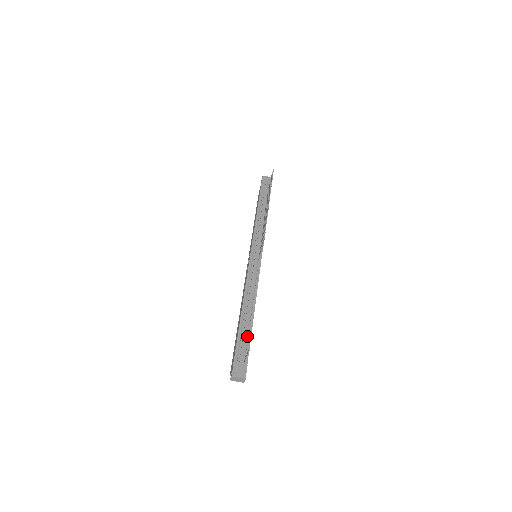
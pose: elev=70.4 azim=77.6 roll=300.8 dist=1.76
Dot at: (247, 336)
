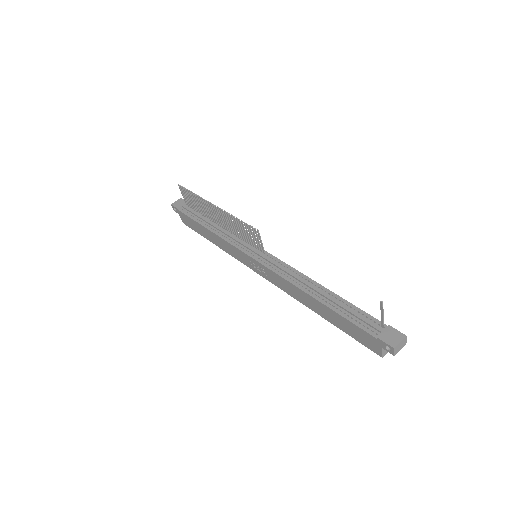
Dot at: (350, 308)
